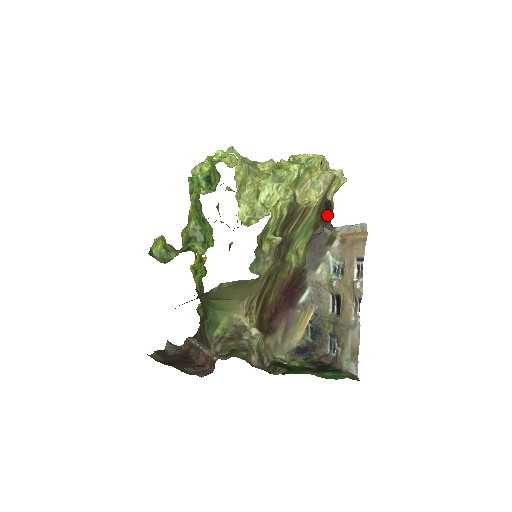
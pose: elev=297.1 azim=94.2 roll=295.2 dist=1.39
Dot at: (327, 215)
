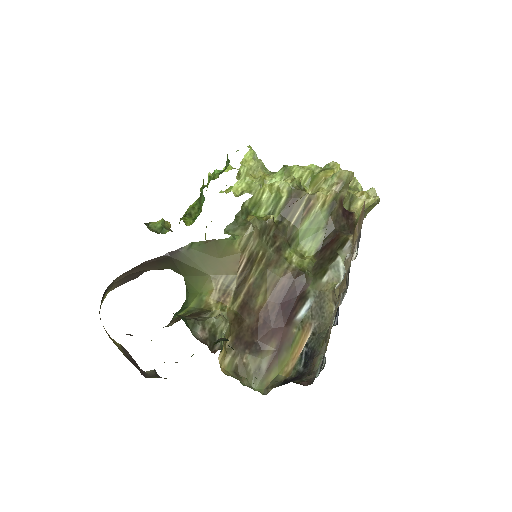
Dot at: (345, 221)
